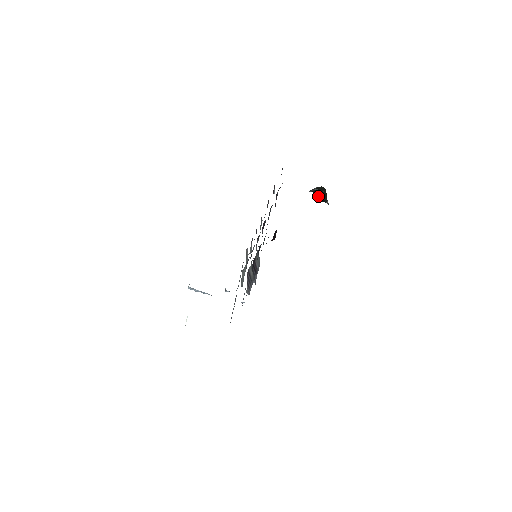
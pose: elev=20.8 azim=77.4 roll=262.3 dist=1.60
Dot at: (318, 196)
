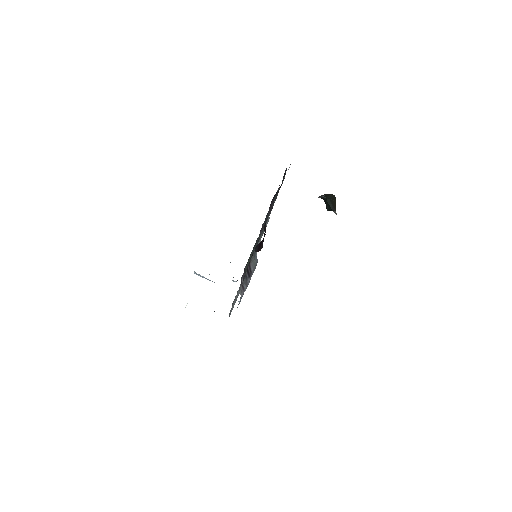
Dot at: (326, 204)
